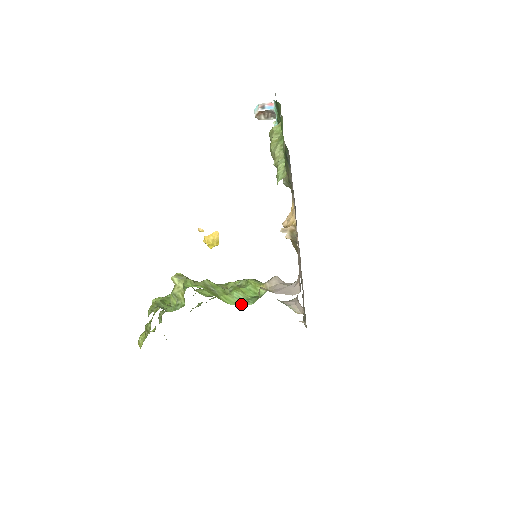
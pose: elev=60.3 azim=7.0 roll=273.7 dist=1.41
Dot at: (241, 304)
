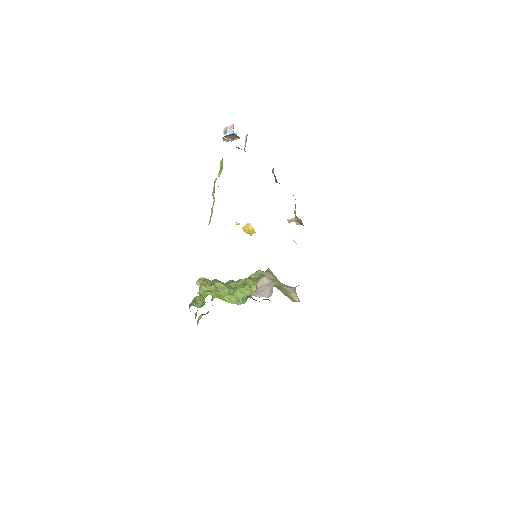
Dot at: (239, 303)
